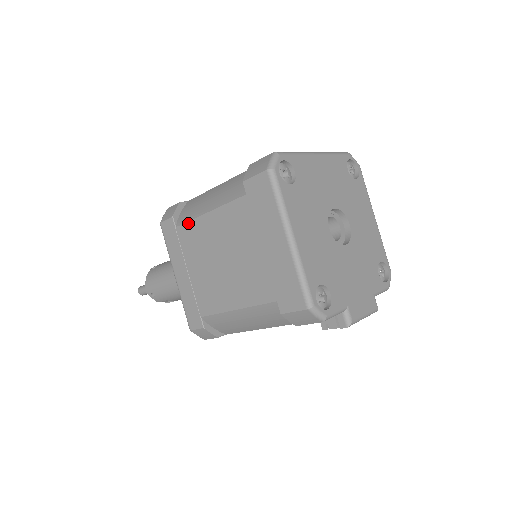
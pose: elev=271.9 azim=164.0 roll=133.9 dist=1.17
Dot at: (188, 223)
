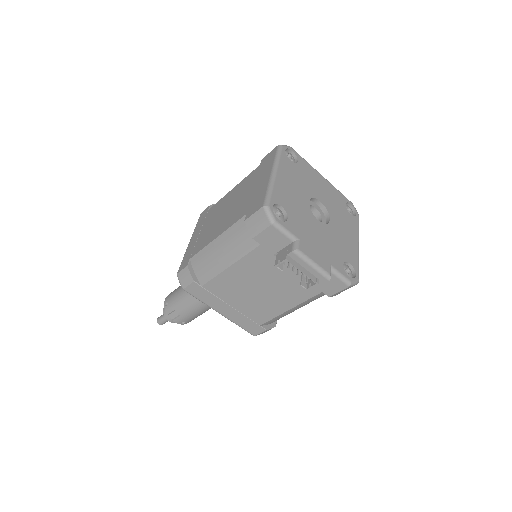
Dot at: (218, 202)
